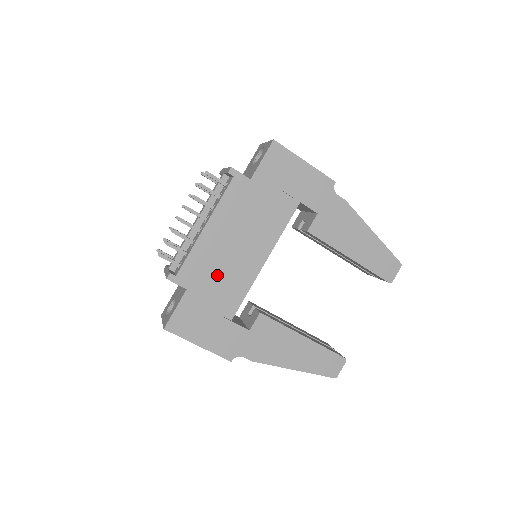
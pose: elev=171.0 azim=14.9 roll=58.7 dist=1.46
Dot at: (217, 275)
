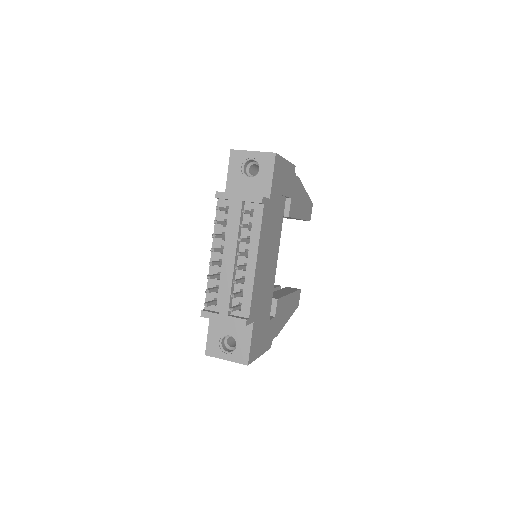
Dot at: (263, 294)
